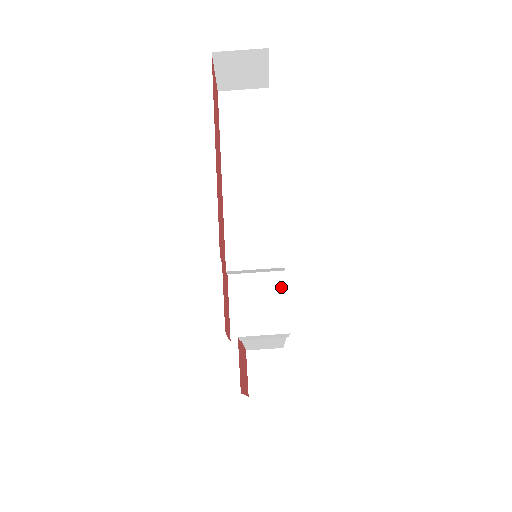
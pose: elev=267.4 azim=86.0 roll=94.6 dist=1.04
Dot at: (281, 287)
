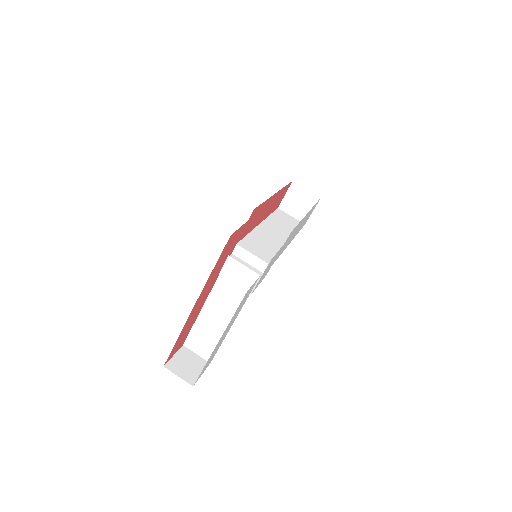
Dot at: occluded
